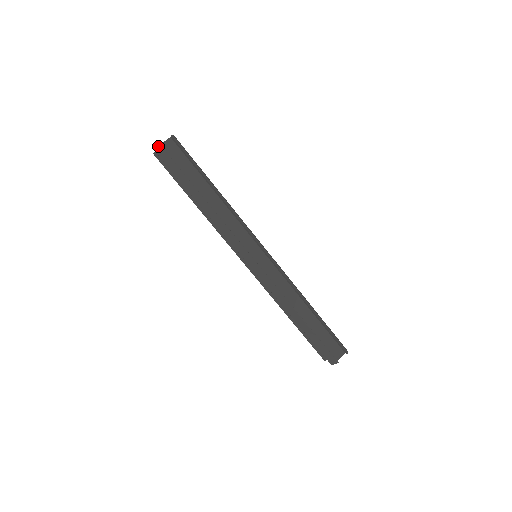
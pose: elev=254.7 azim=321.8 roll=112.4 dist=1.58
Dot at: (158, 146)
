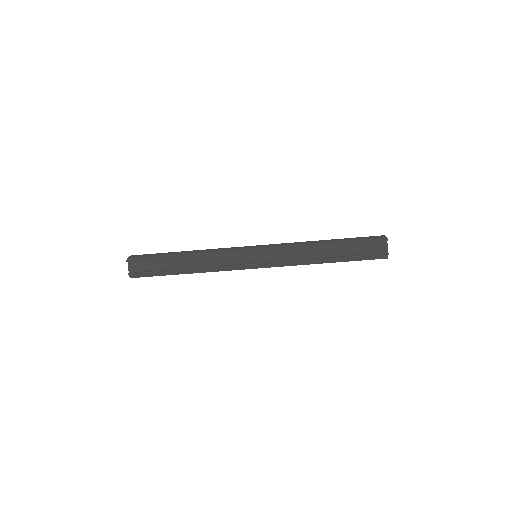
Dot at: occluded
